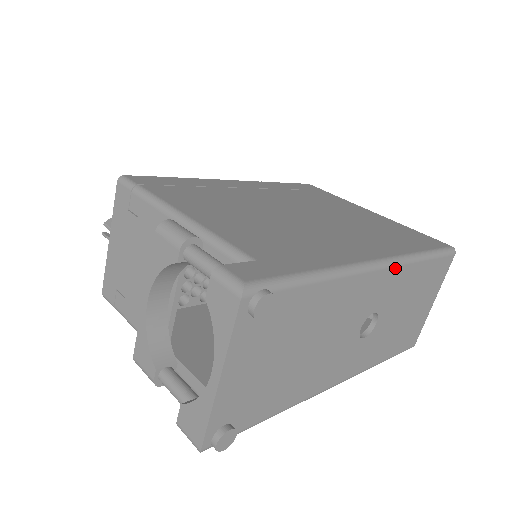
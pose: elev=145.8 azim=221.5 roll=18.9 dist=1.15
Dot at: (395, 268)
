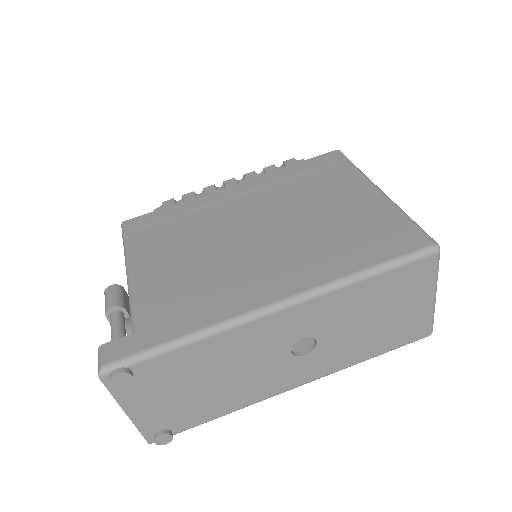
Dot at: (303, 304)
